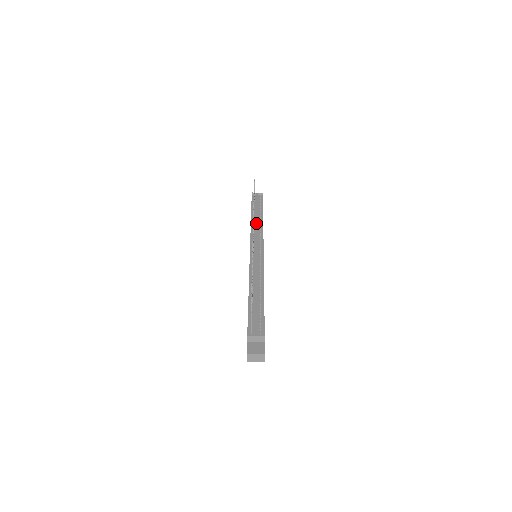
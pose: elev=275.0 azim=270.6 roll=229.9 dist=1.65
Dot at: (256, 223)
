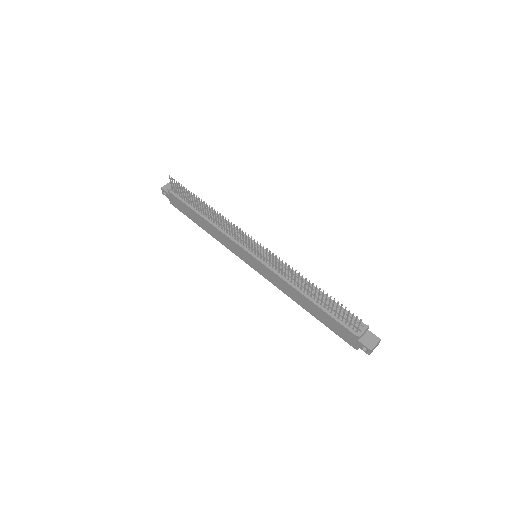
Dot at: (220, 223)
